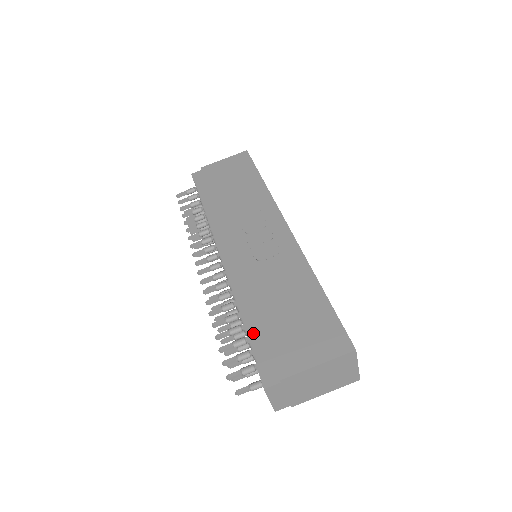
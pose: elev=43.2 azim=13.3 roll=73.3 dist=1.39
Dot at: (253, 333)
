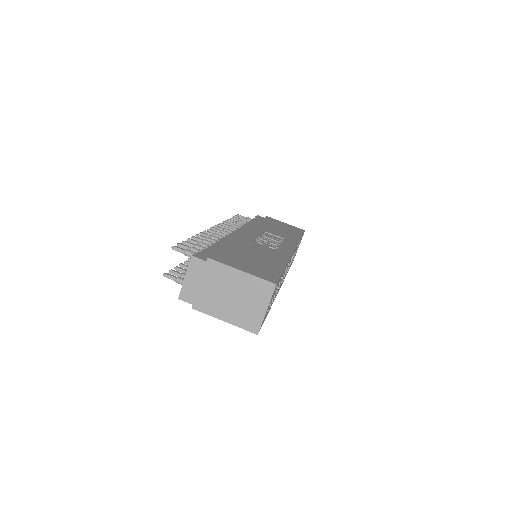
Dot at: (215, 247)
